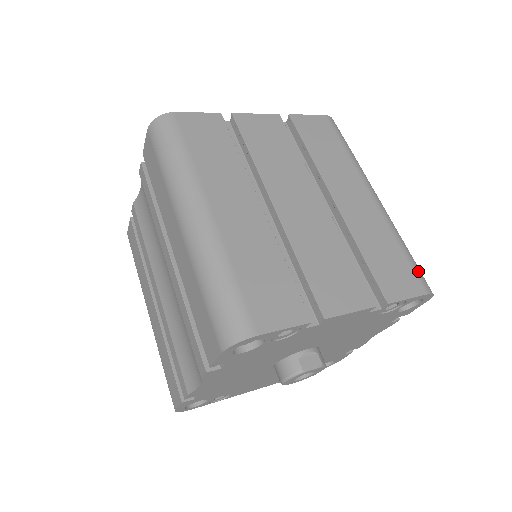
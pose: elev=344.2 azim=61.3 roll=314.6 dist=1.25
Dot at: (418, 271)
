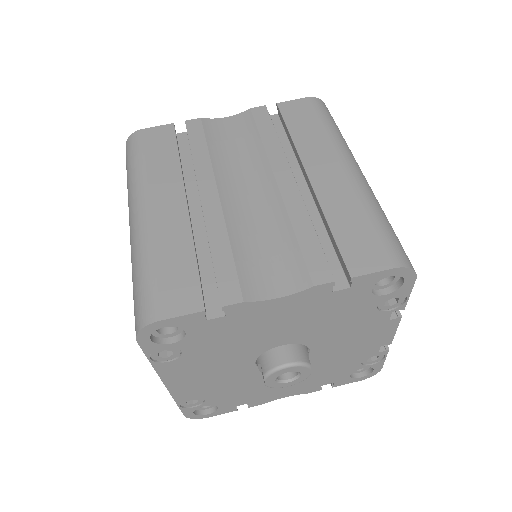
Dot at: occluded
